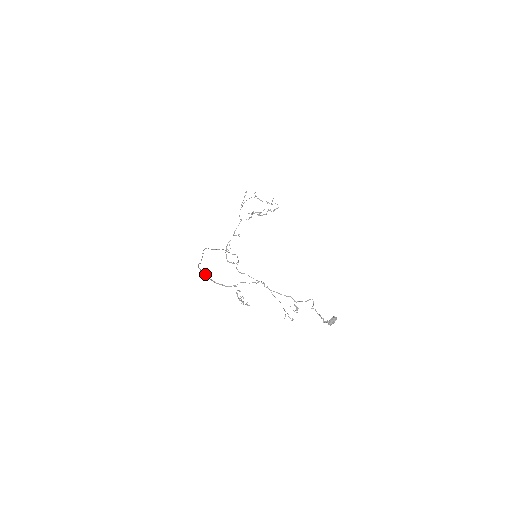
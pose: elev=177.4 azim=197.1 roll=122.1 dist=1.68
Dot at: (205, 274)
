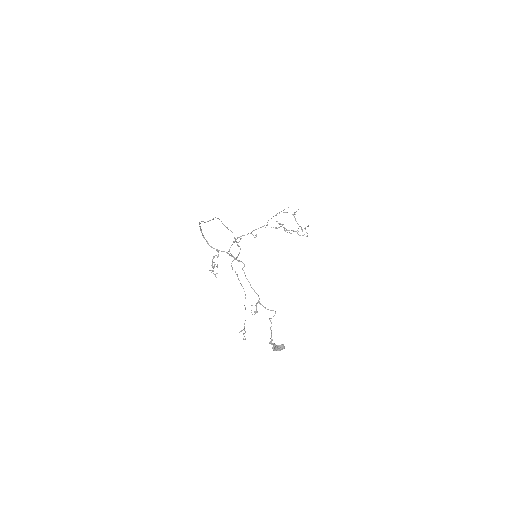
Dot at: (200, 226)
